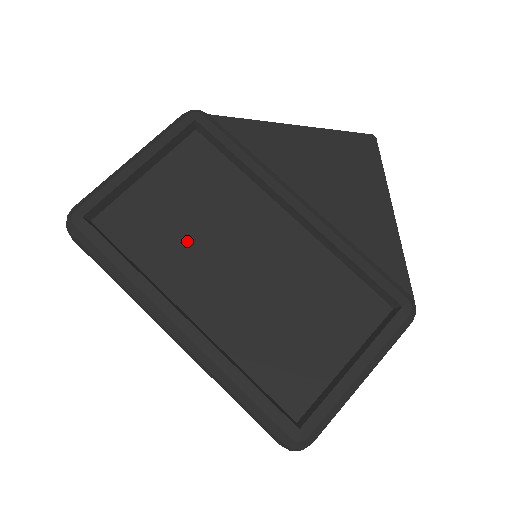
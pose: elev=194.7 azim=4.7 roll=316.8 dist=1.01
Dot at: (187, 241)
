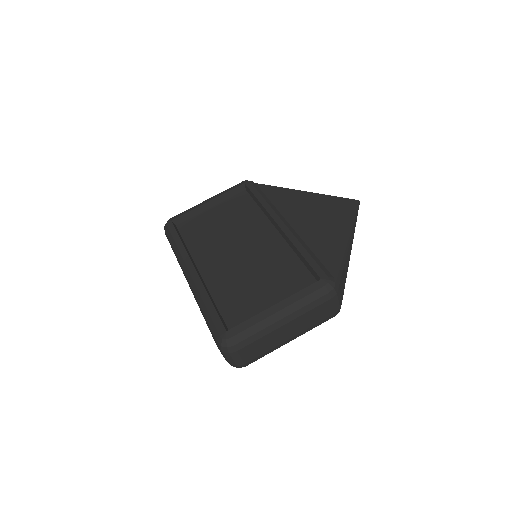
Dot at: (216, 238)
